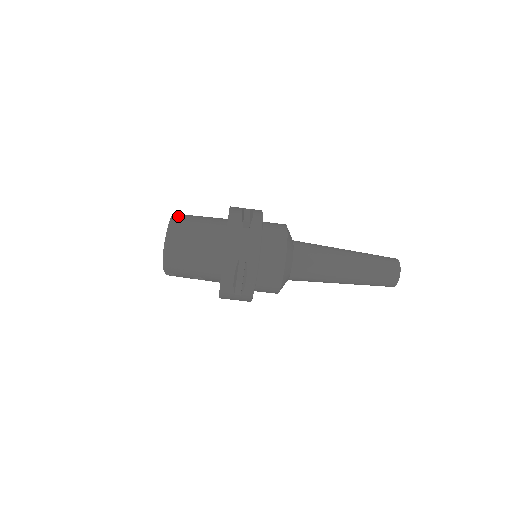
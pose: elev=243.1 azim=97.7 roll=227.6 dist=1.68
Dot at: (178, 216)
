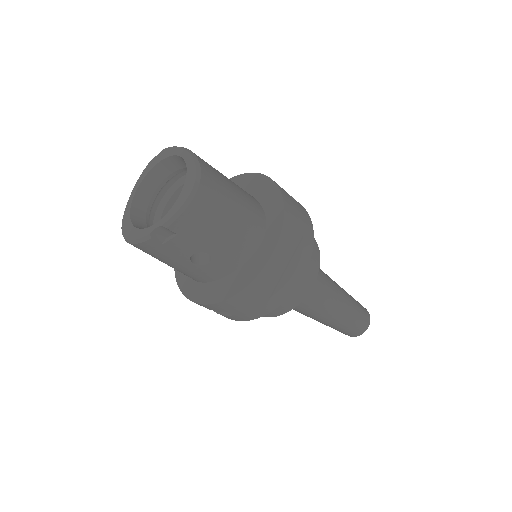
Dot at: occluded
